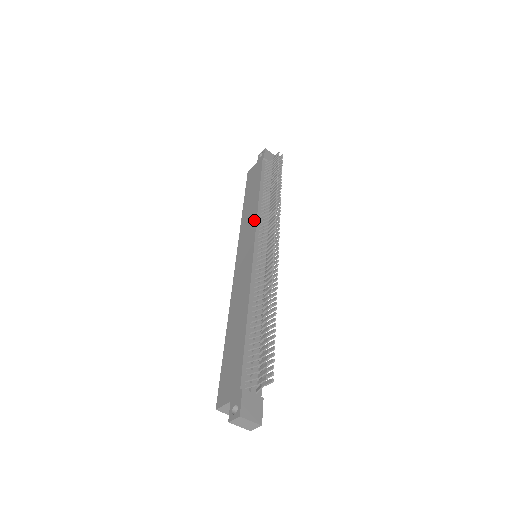
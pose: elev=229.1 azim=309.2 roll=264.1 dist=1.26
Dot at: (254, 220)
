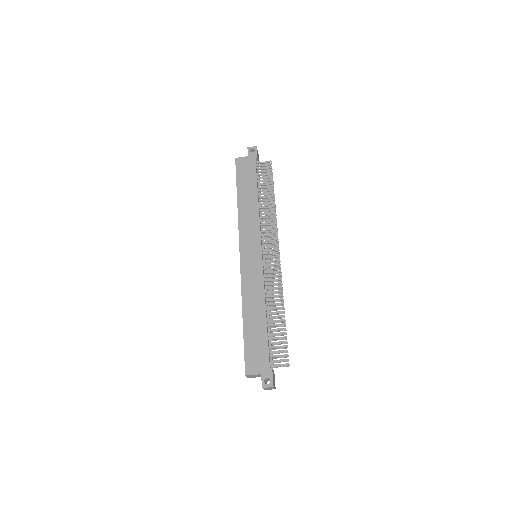
Dot at: (257, 225)
